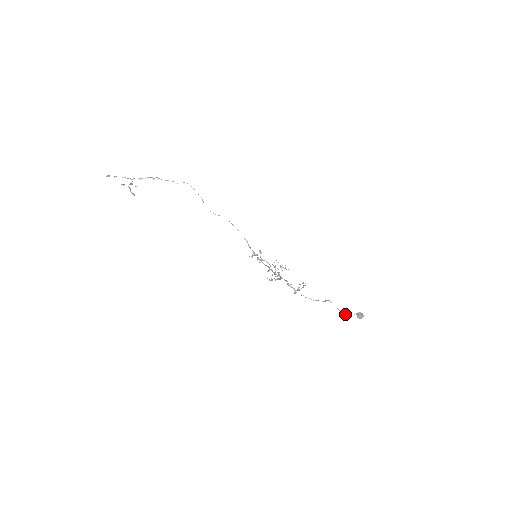
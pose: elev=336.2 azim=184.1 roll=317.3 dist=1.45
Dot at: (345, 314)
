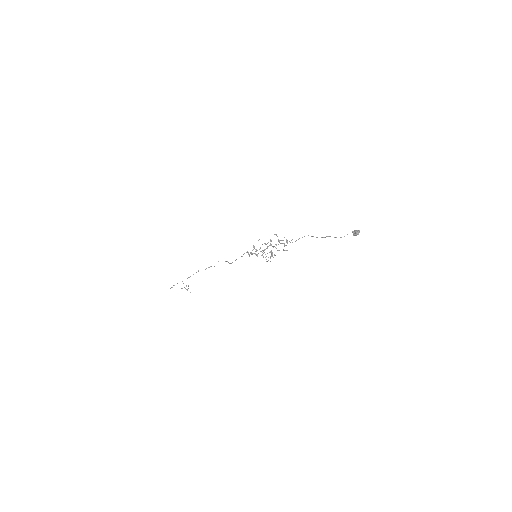
Dot at: (335, 237)
